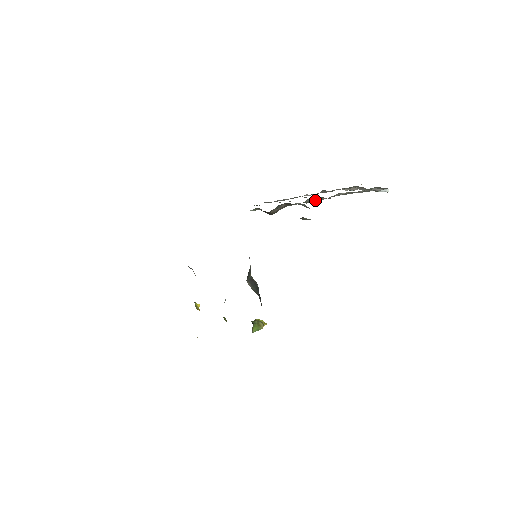
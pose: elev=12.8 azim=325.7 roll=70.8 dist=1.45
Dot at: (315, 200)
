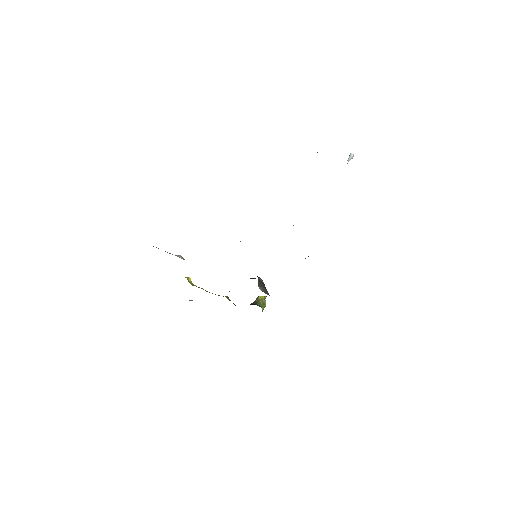
Dot at: occluded
